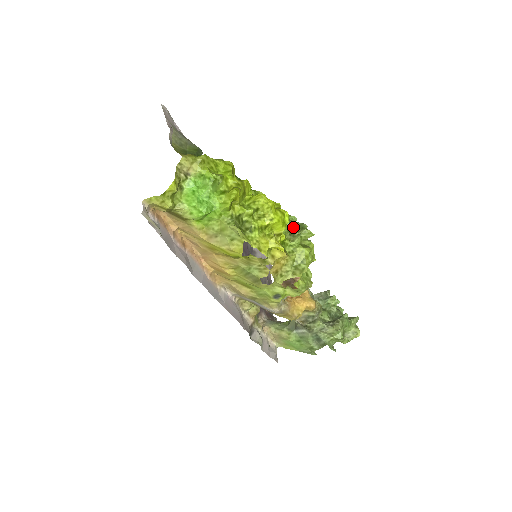
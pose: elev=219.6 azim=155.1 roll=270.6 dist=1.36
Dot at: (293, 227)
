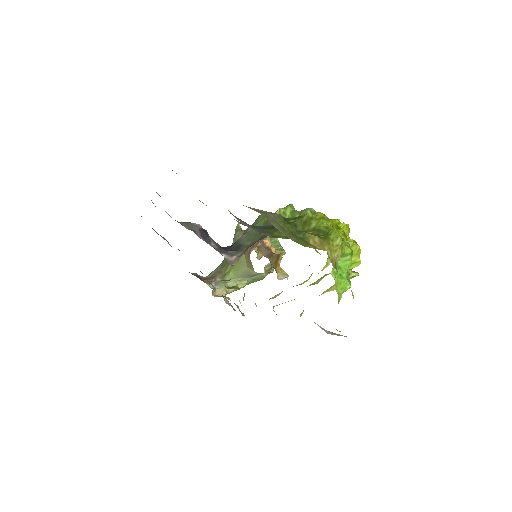
Dot at: occluded
